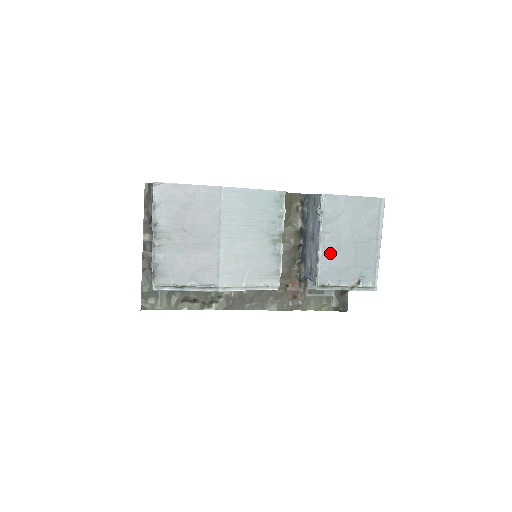
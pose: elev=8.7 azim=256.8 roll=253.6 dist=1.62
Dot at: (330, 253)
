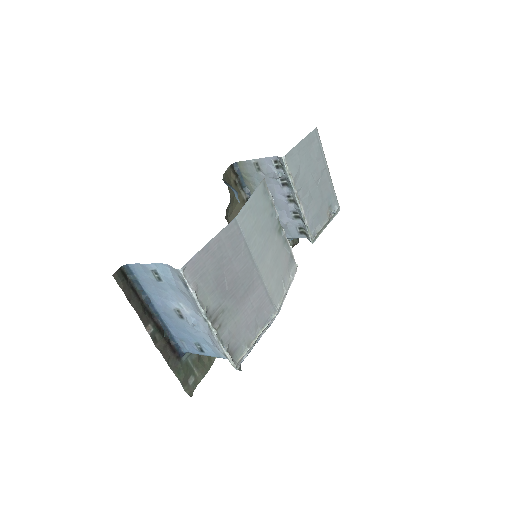
Dot at: (307, 206)
